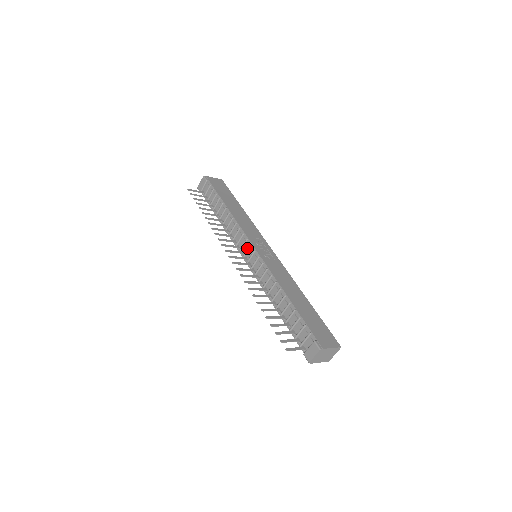
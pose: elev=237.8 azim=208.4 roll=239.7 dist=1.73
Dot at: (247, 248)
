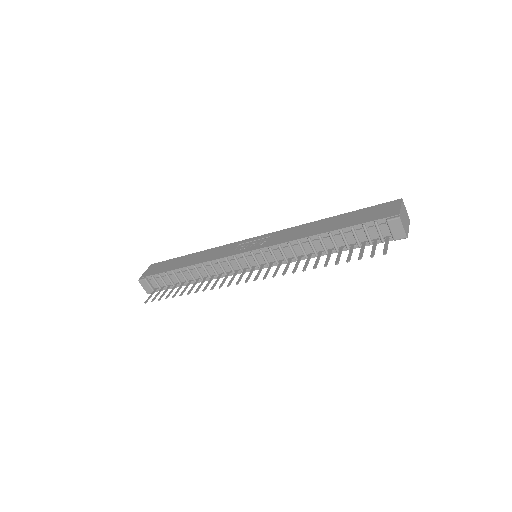
Dot at: (243, 261)
